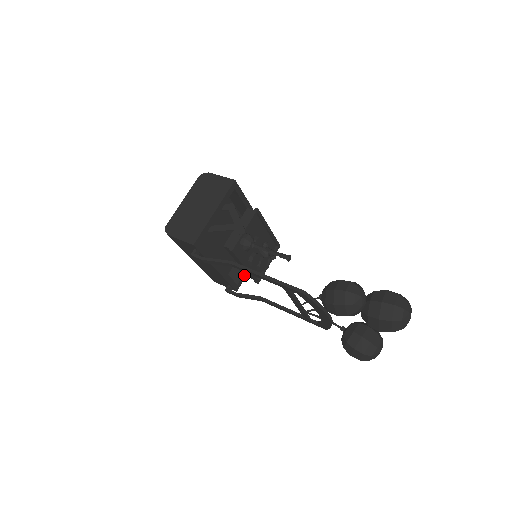
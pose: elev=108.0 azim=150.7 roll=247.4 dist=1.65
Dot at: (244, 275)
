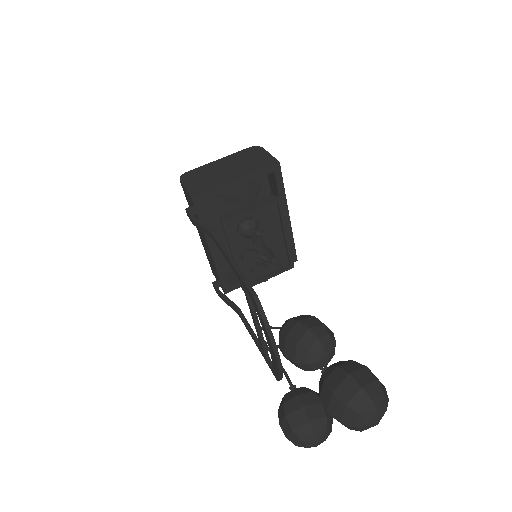
Dot at: occluded
